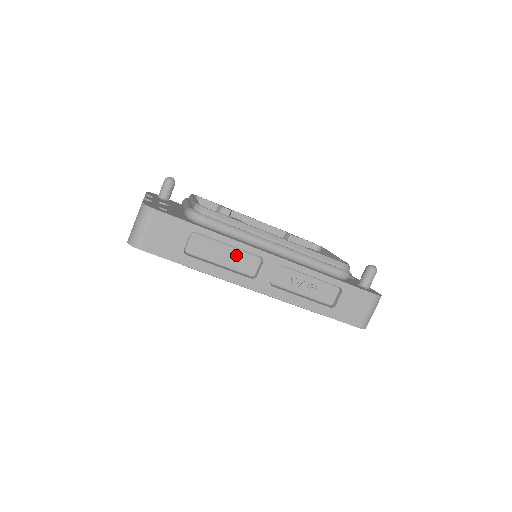
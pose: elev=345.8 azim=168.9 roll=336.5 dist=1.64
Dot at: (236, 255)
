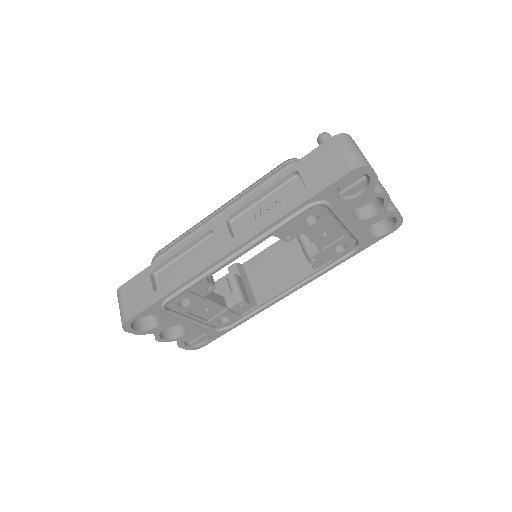
Dot at: (196, 253)
